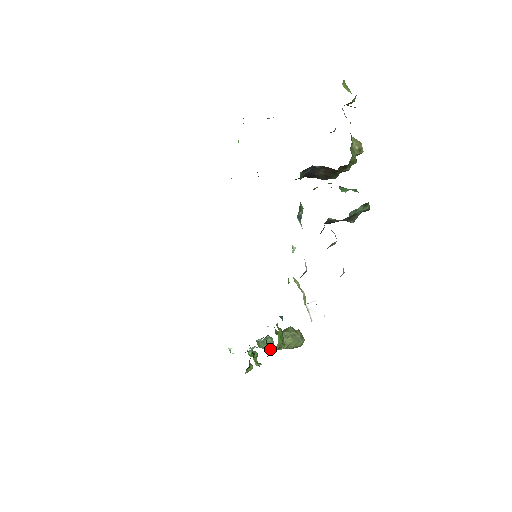
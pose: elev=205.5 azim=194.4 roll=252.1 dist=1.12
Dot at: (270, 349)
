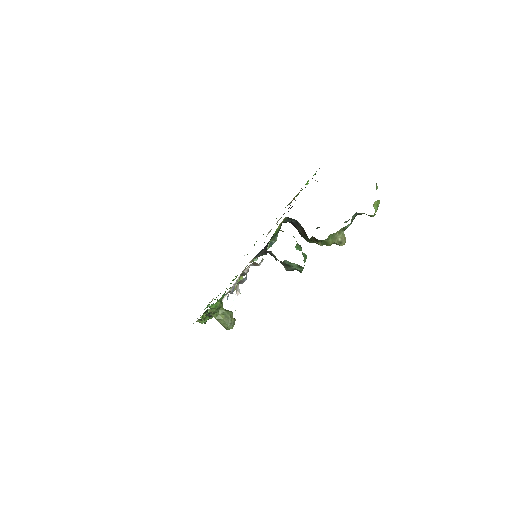
Dot at: occluded
